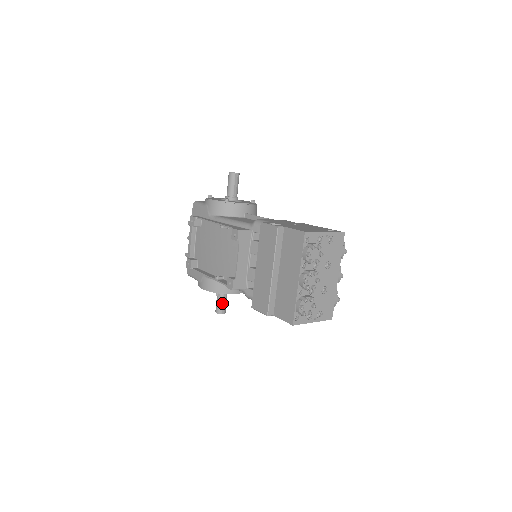
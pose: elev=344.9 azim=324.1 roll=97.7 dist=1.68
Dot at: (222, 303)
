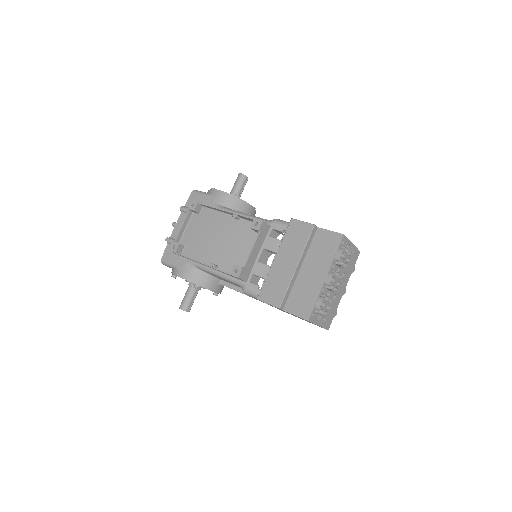
Dot at: (191, 300)
